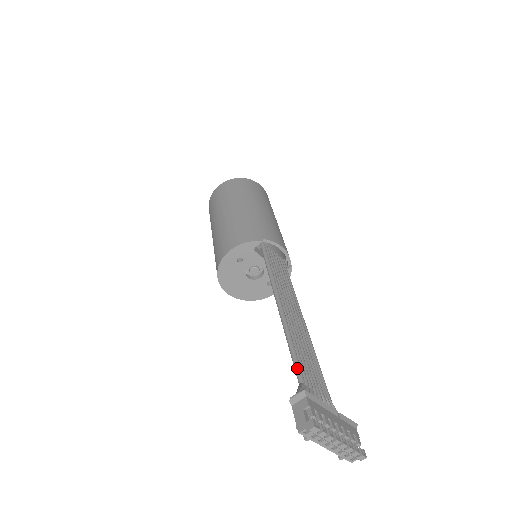
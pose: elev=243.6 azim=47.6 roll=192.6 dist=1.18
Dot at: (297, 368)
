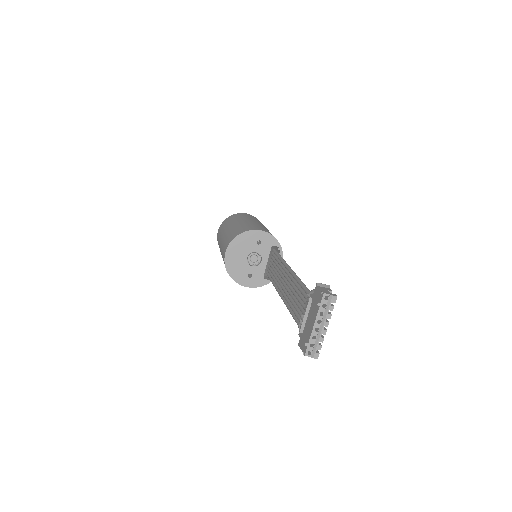
Dot at: occluded
